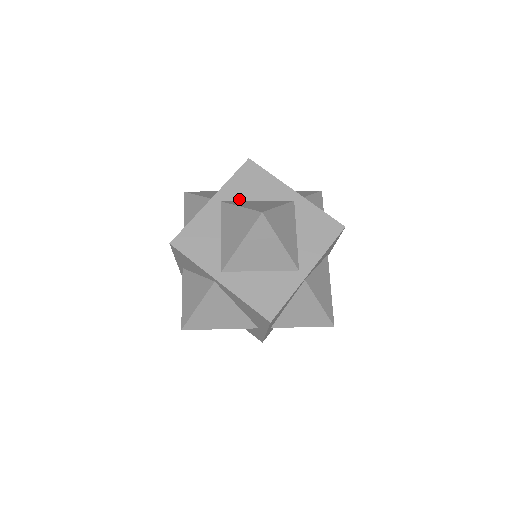
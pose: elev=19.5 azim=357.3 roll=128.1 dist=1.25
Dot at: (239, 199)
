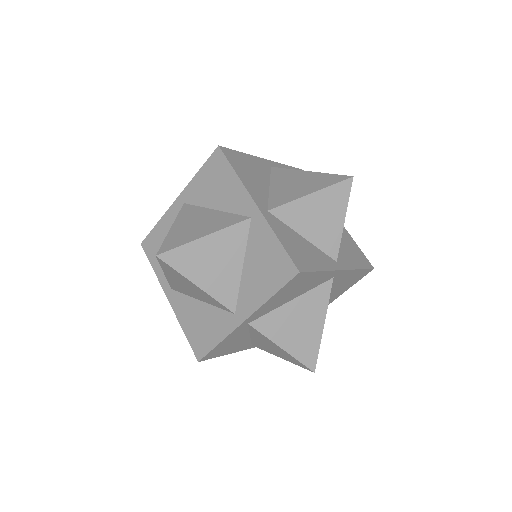
Dot at: (199, 204)
